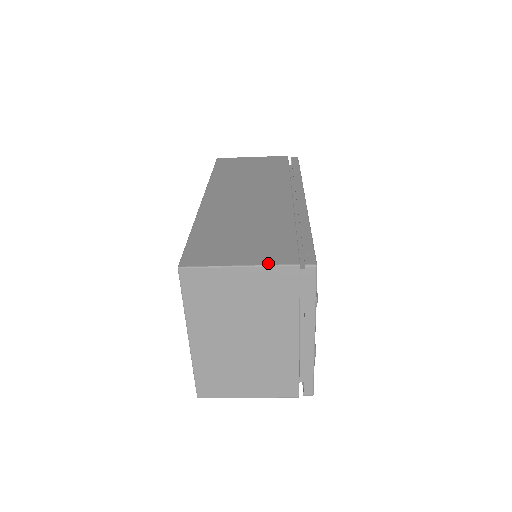
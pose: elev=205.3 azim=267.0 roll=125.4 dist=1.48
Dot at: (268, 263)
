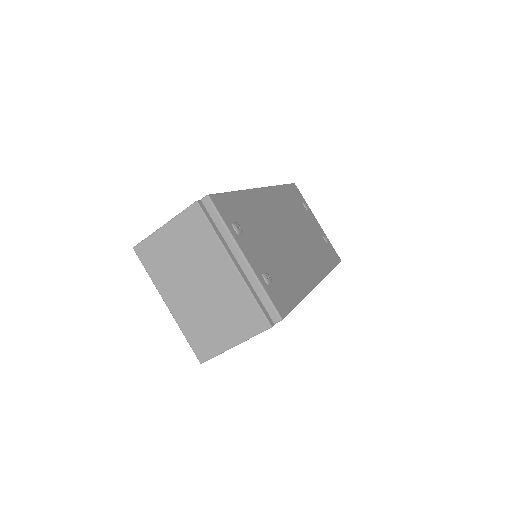
Dot at: (180, 213)
